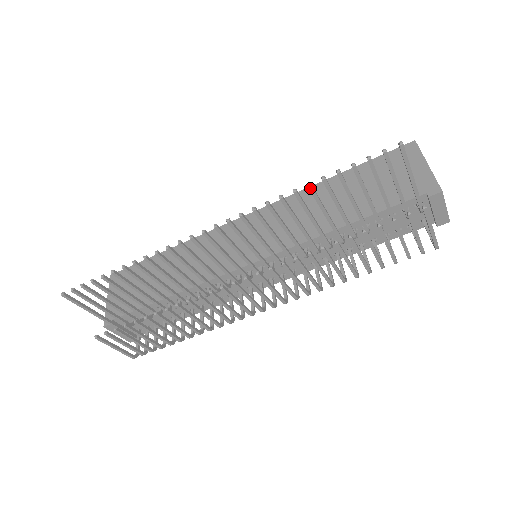
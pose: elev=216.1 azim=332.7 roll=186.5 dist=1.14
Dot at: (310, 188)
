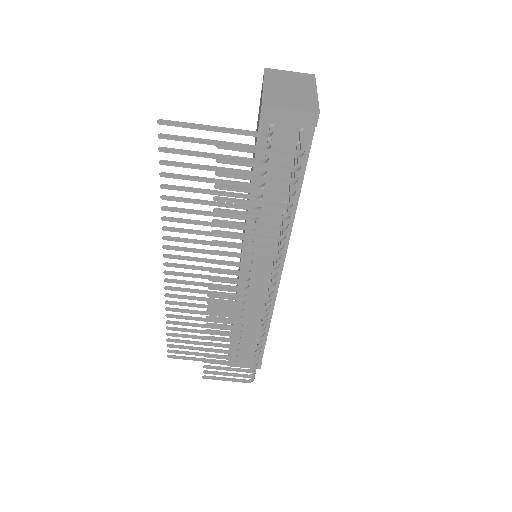
Dot at: (165, 199)
